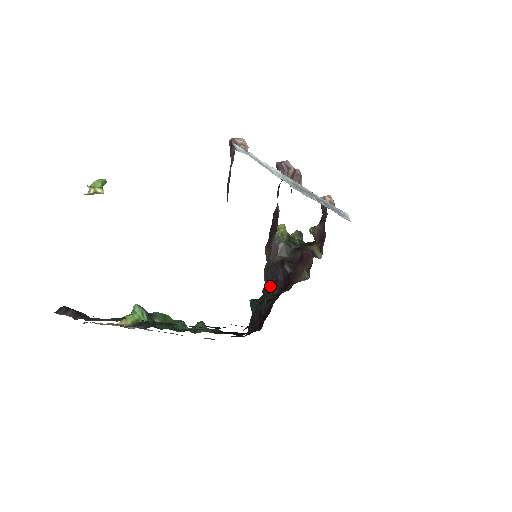
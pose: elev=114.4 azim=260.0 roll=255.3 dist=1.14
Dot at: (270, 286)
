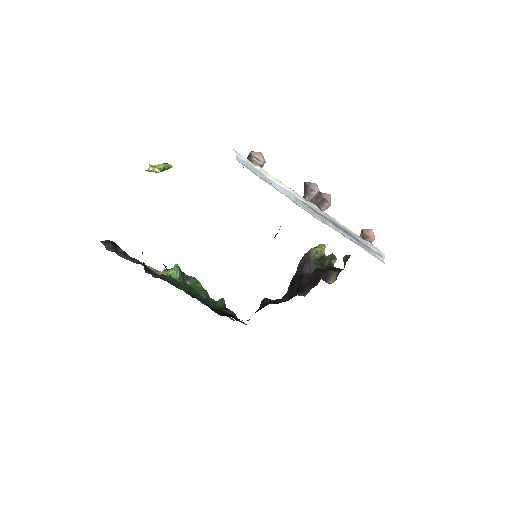
Dot at: (287, 293)
